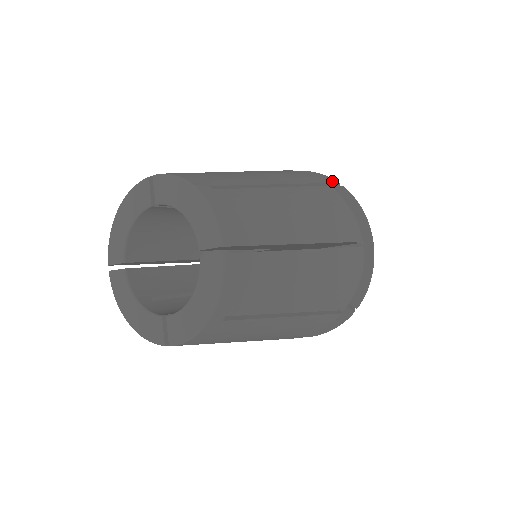
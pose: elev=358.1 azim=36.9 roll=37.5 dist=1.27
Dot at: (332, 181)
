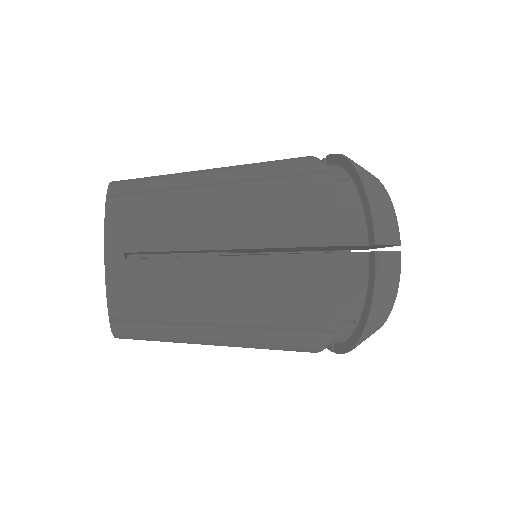
Dot at: occluded
